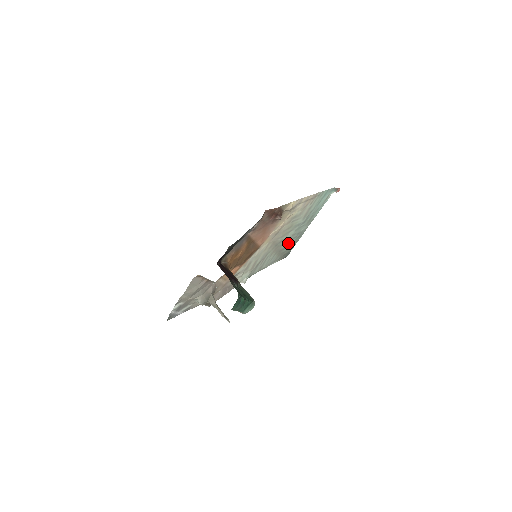
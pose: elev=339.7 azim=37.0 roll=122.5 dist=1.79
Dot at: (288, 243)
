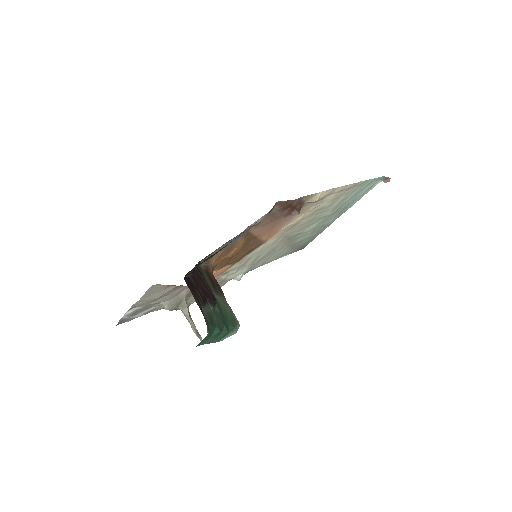
Dot at: (306, 236)
